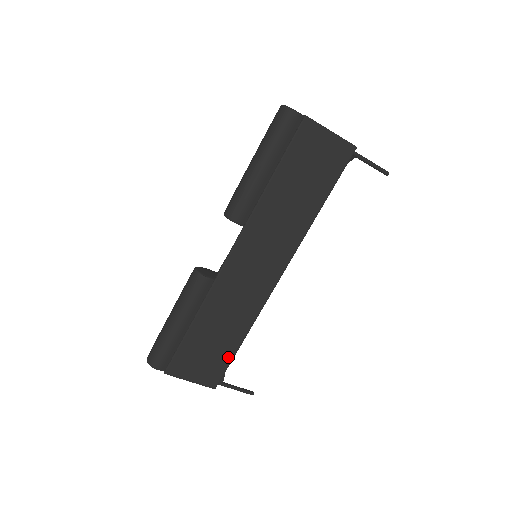
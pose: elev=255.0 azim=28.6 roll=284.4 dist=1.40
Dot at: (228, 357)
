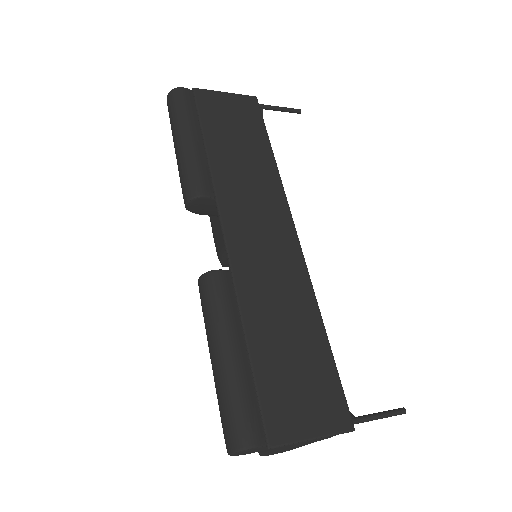
Dot at: (328, 366)
